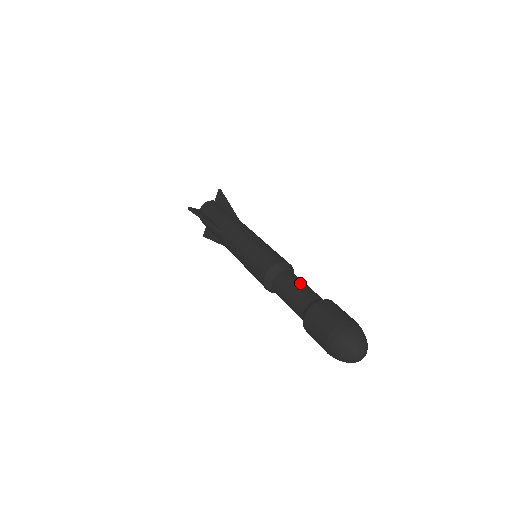
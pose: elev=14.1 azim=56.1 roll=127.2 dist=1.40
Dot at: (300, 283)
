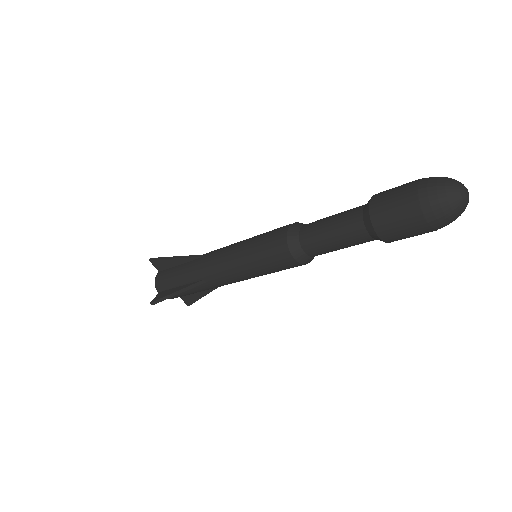
Dot at: occluded
